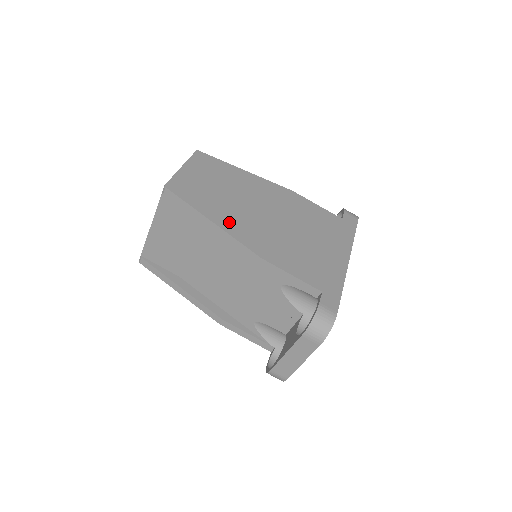
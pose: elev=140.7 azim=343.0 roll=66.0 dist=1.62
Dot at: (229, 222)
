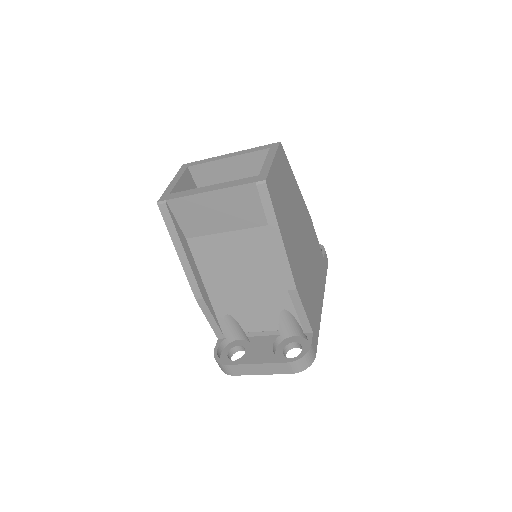
Dot at: (288, 242)
